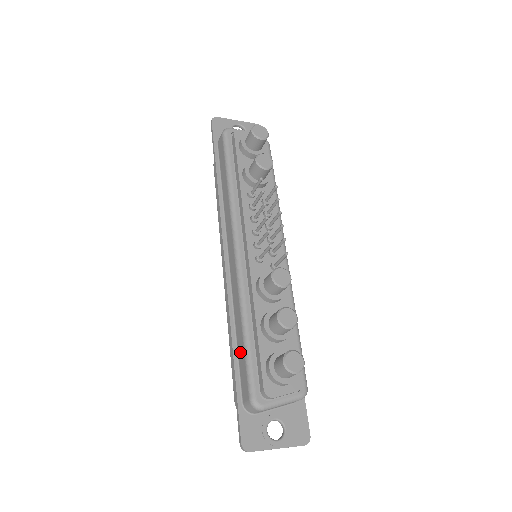
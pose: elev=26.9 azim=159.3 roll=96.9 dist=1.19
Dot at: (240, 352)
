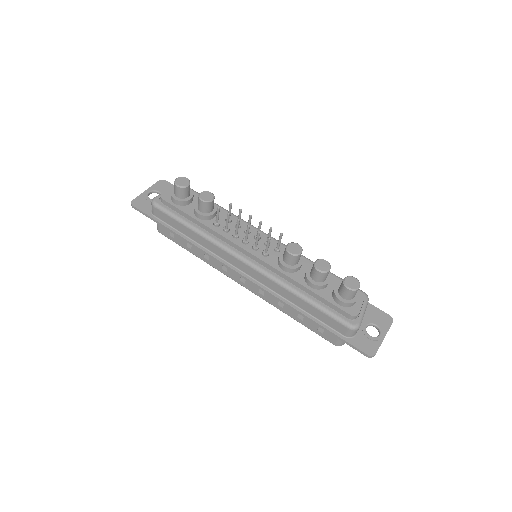
Dot at: (313, 313)
